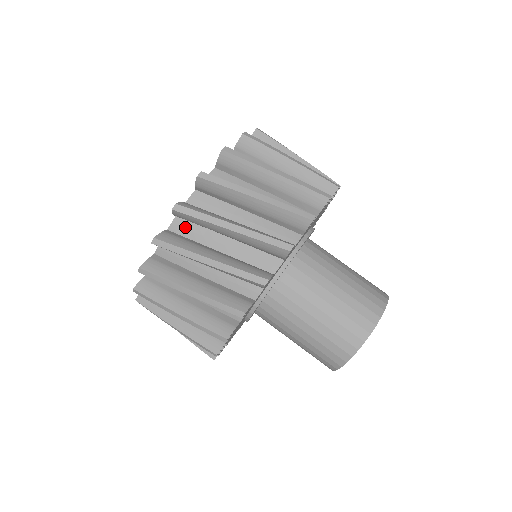
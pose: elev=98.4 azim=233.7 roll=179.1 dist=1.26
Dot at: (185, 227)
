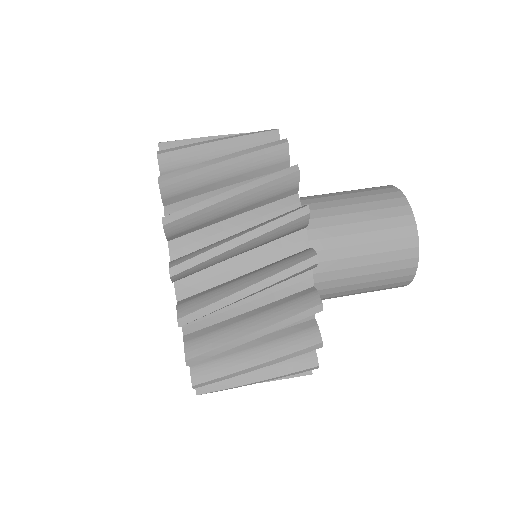
Dot at: (192, 284)
